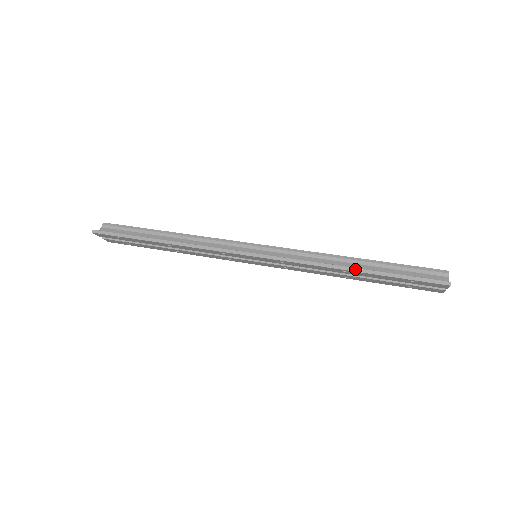
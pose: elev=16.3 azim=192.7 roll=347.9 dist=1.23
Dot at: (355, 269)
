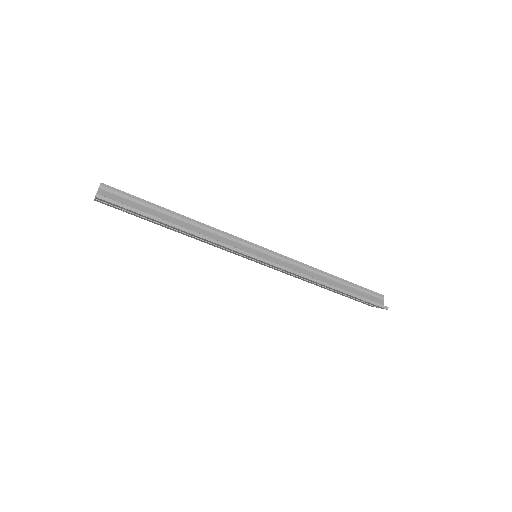
Dot at: (335, 287)
